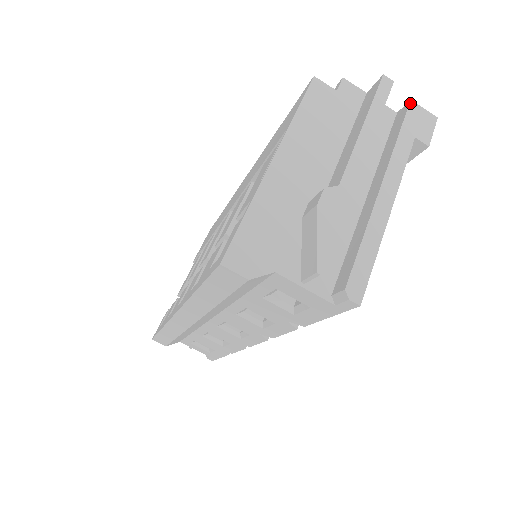
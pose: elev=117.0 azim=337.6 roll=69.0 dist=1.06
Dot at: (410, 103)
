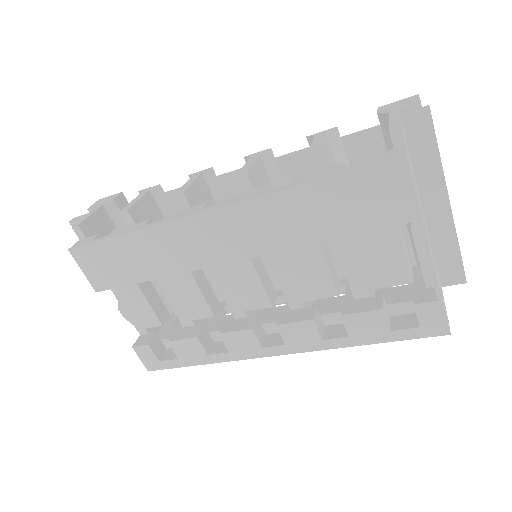
Dot at: occluded
